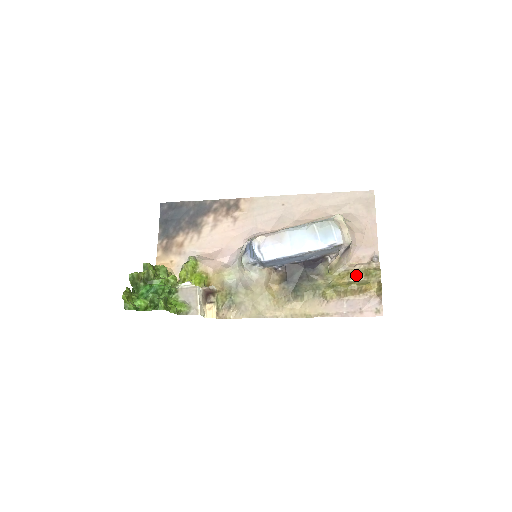
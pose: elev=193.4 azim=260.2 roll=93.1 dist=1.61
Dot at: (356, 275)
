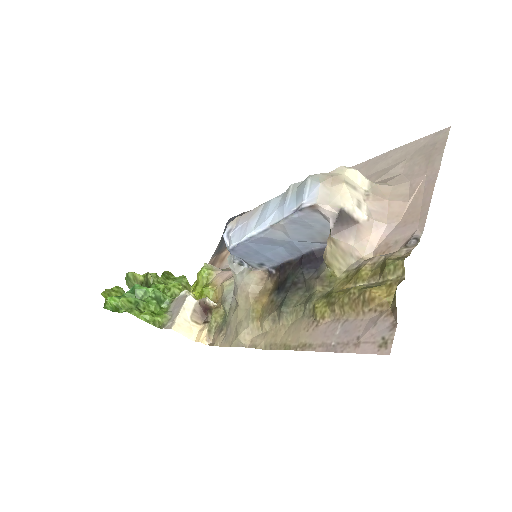
Dot at: (369, 274)
